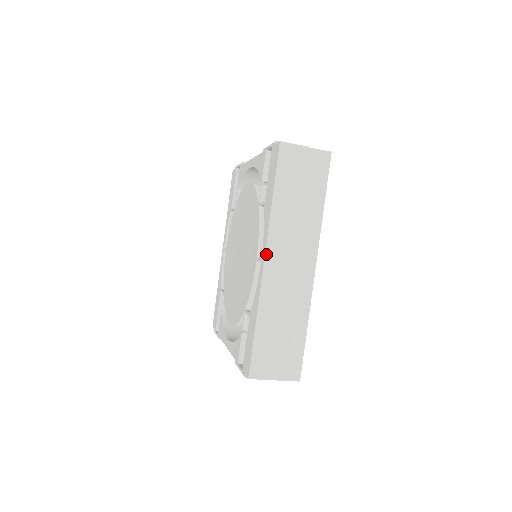
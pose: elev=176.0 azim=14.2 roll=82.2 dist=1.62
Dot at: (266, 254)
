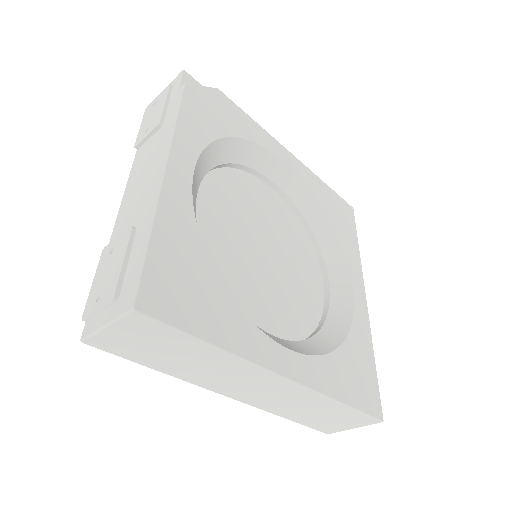
Dot at: (223, 394)
